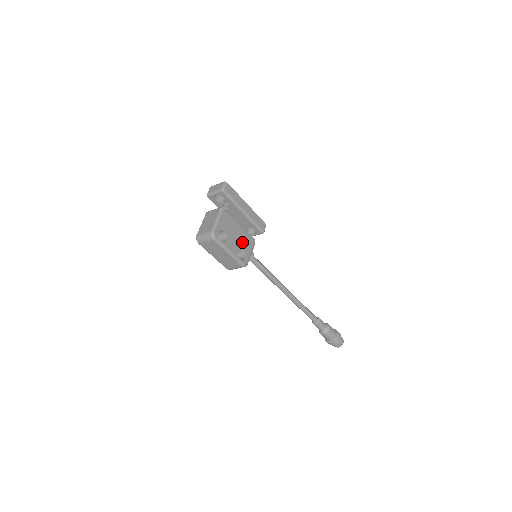
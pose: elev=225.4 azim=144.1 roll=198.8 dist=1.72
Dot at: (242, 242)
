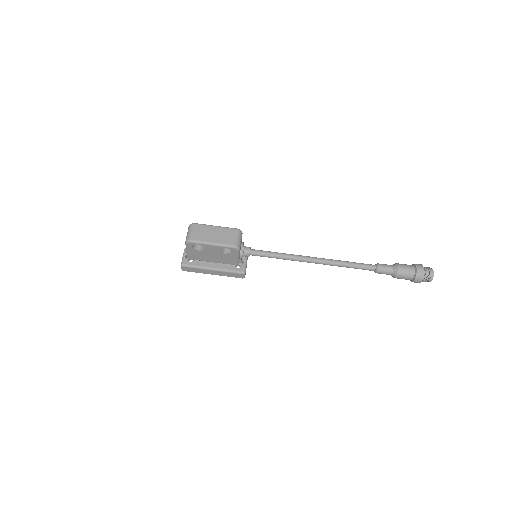
Dot at: occluded
